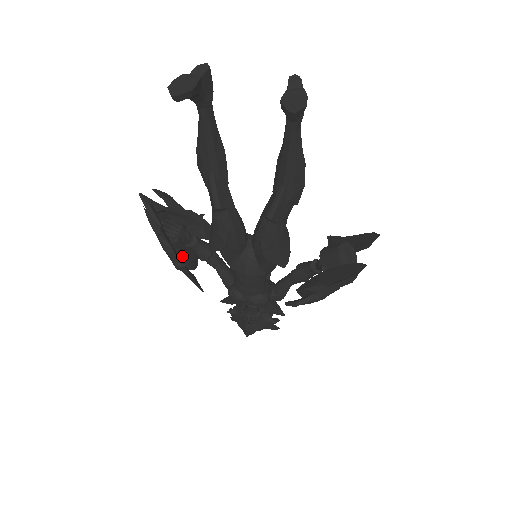
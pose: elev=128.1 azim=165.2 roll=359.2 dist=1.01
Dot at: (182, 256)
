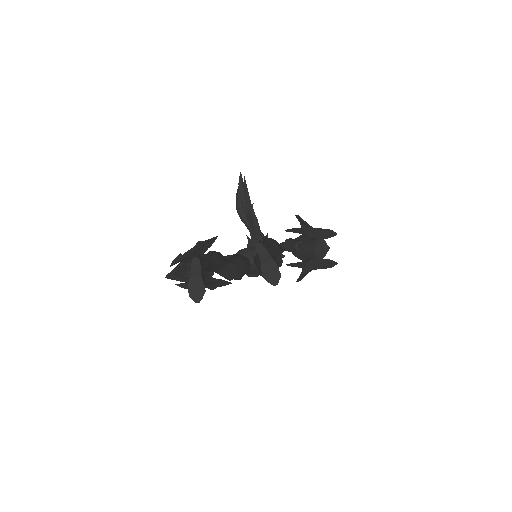
Dot at: occluded
